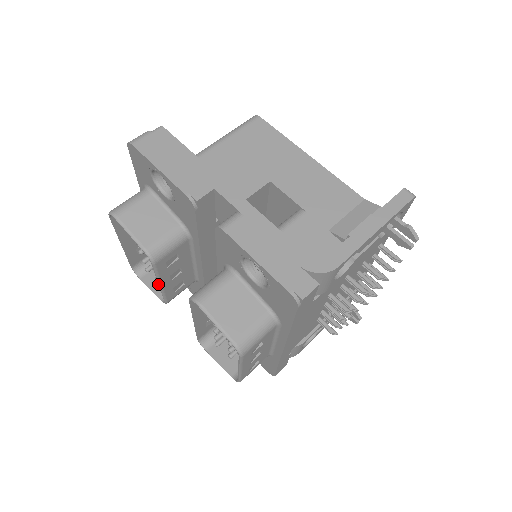
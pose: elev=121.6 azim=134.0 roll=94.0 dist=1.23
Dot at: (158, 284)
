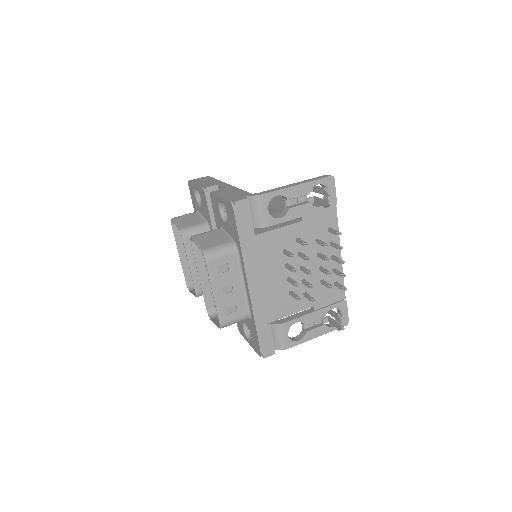
Dot at: occluded
